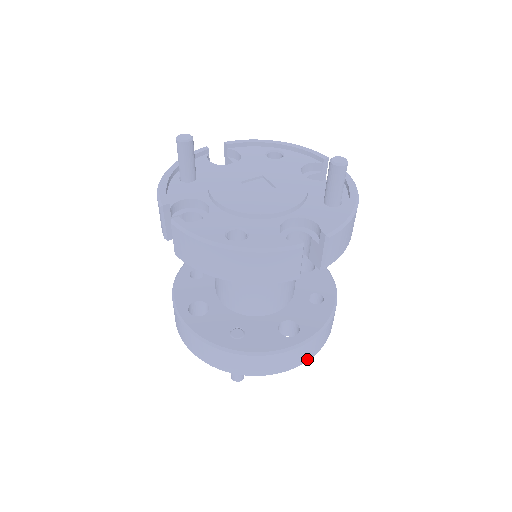
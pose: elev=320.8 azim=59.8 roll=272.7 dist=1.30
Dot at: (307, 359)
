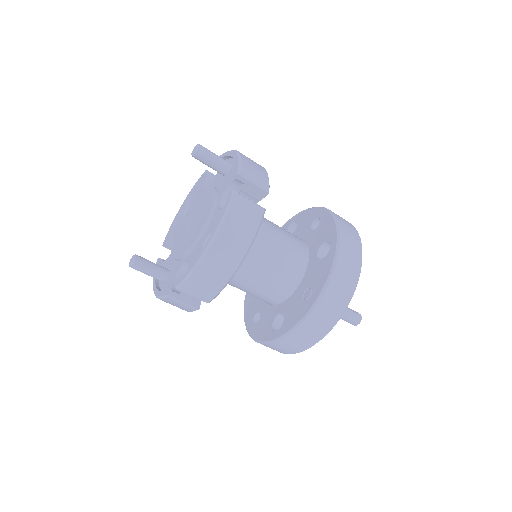
Dot at: (360, 248)
